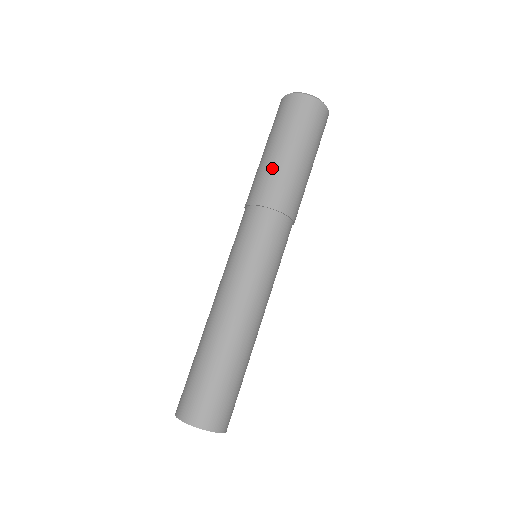
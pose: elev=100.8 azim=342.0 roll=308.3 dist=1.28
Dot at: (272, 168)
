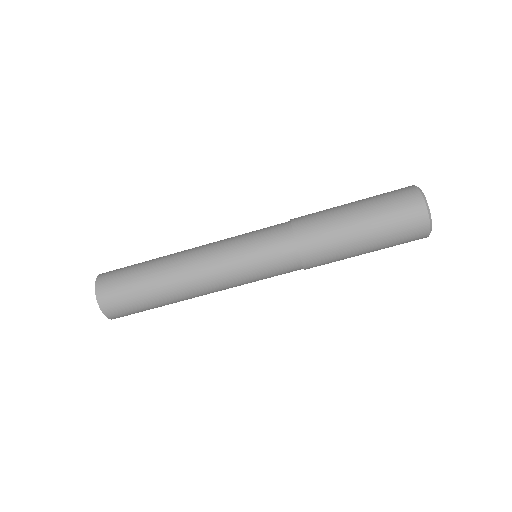
Dot at: (337, 231)
